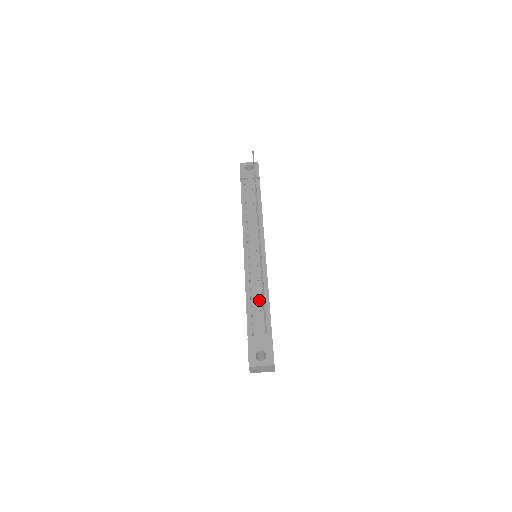
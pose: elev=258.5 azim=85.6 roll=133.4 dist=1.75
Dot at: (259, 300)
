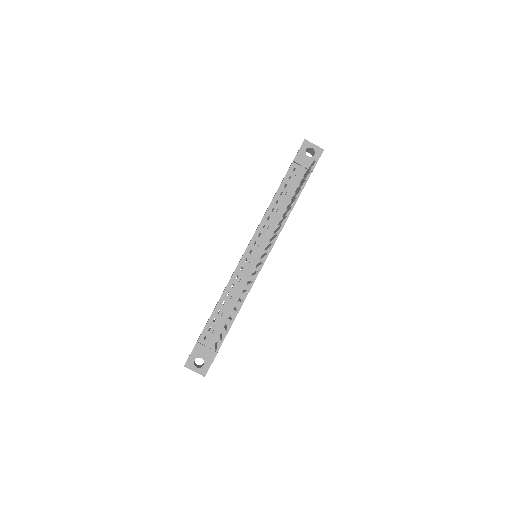
Dot at: (228, 311)
